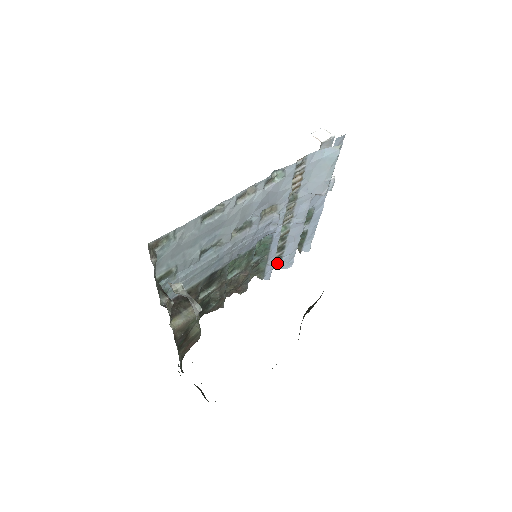
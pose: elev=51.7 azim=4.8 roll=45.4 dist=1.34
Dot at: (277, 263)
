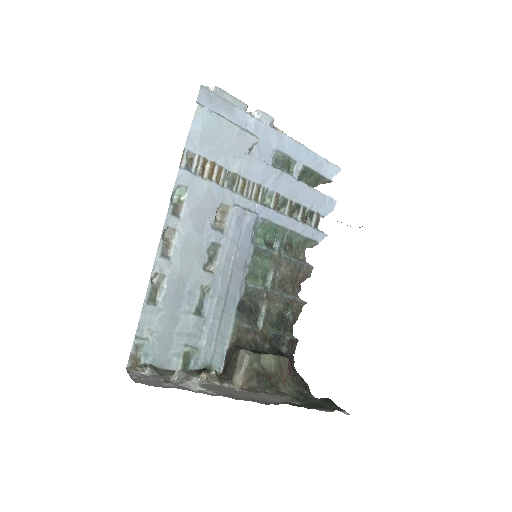
Dot at: (314, 218)
